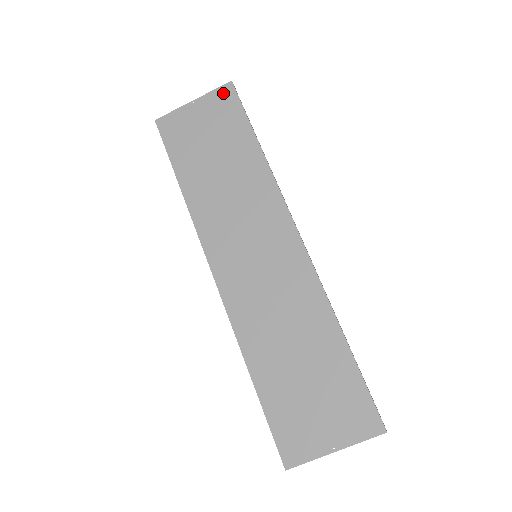
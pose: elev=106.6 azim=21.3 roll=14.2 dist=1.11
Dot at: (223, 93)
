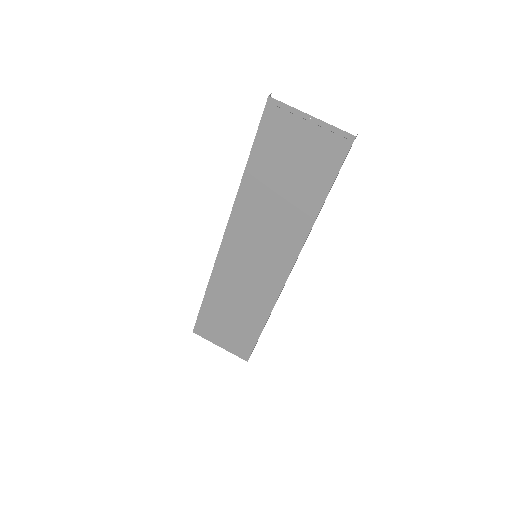
Dot at: (339, 139)
